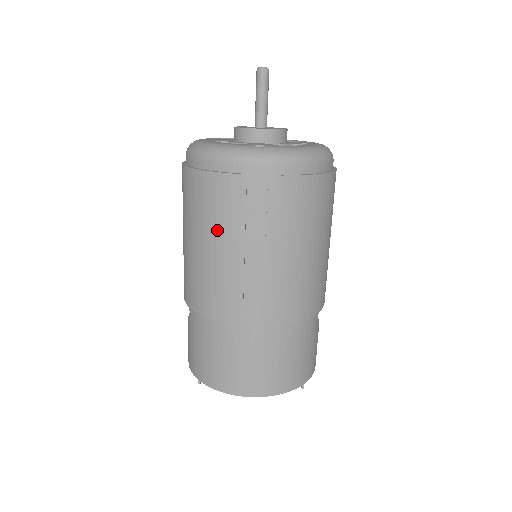
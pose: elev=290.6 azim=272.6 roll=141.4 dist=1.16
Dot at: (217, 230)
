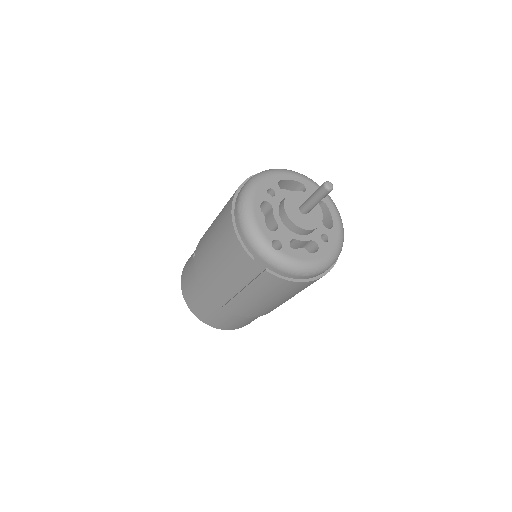
Dot at: (223, 259)
